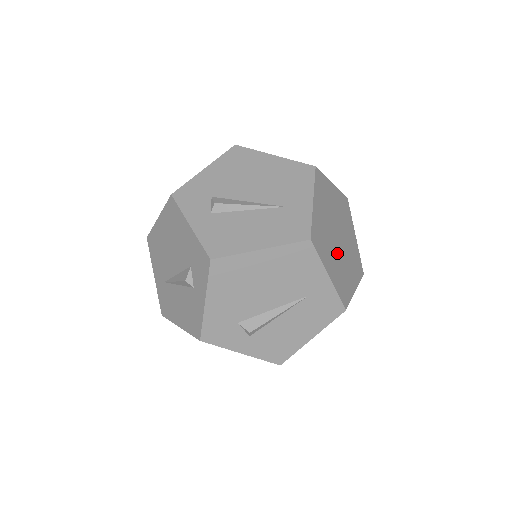
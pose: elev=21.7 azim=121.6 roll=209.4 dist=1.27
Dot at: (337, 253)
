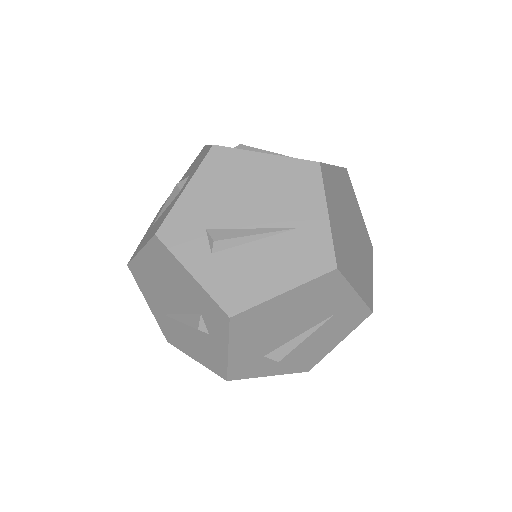
Dot at: (345, 231)
